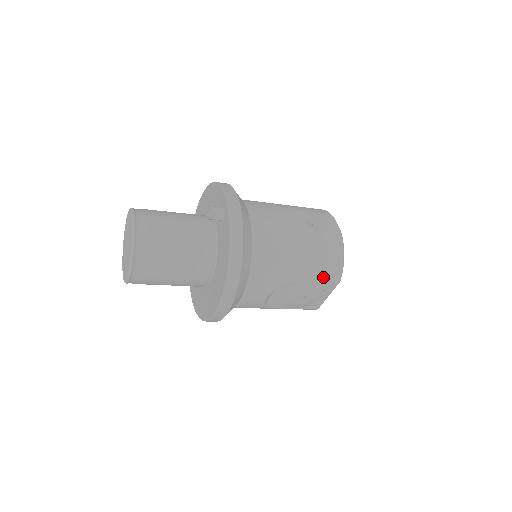
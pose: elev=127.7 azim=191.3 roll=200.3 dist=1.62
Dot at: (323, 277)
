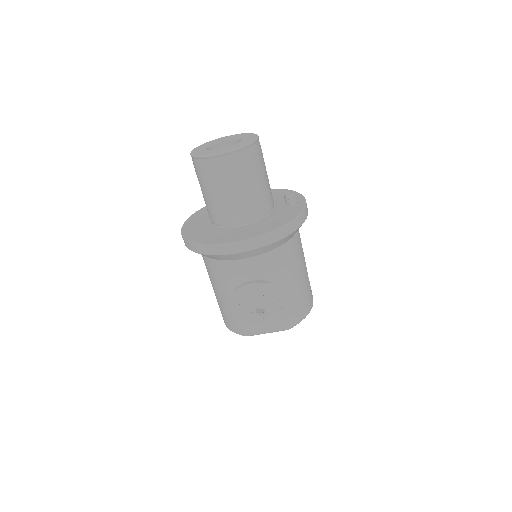
Dot at: (289, 312)
